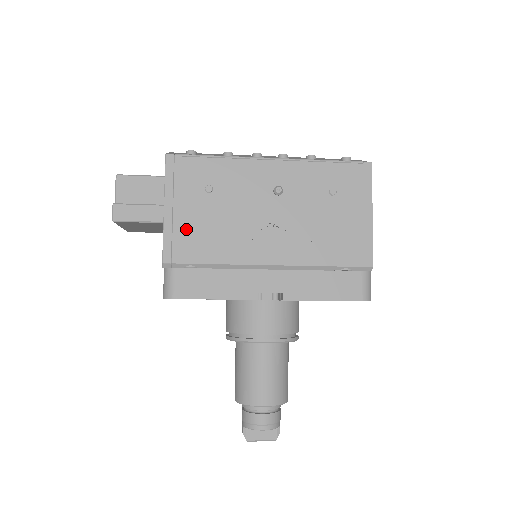
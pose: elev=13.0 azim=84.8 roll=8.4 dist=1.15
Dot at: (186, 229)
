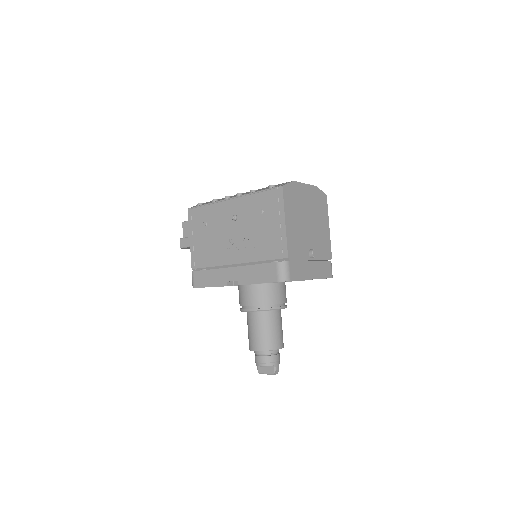
Dot at: (199, 249)
